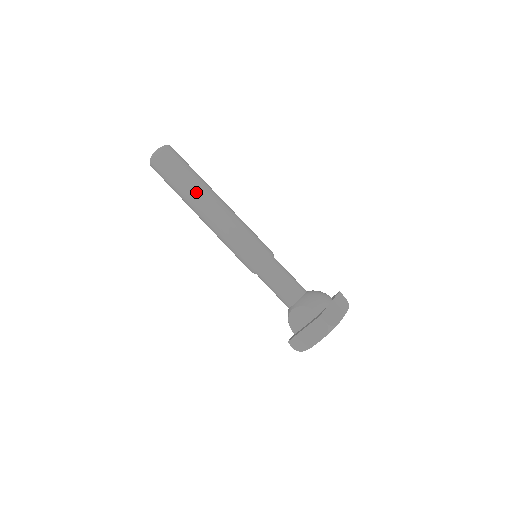
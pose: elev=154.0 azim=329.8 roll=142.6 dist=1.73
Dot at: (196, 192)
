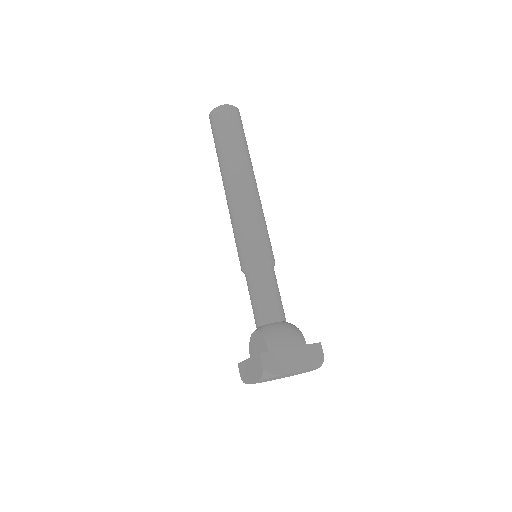
Dot at: (228, 162)
